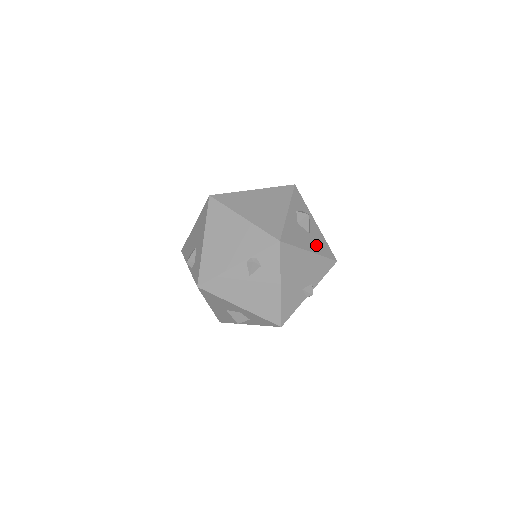
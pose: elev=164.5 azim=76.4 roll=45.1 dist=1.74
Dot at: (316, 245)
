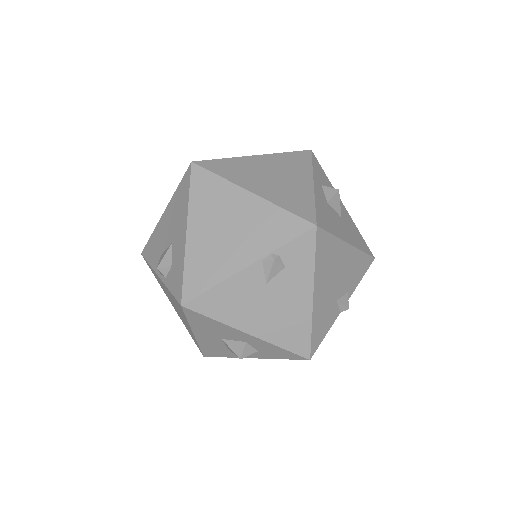
Dot at: (351, 235)
